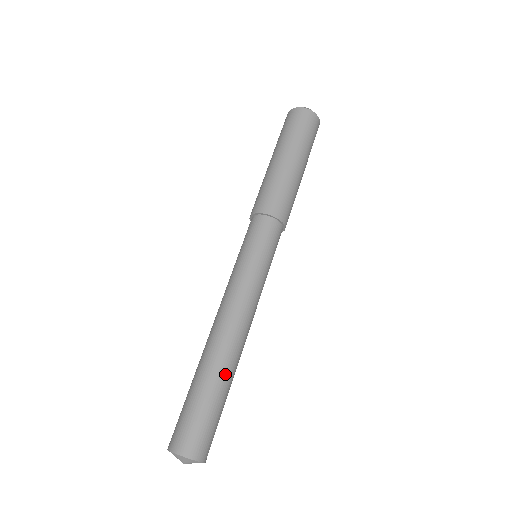
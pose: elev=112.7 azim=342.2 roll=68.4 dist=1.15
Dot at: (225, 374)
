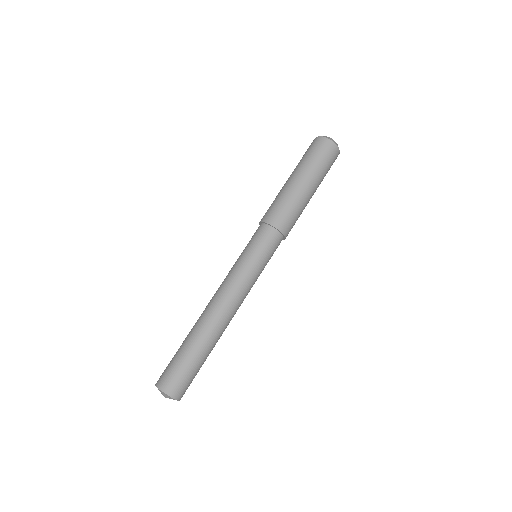
Dot at: (197, 335)
